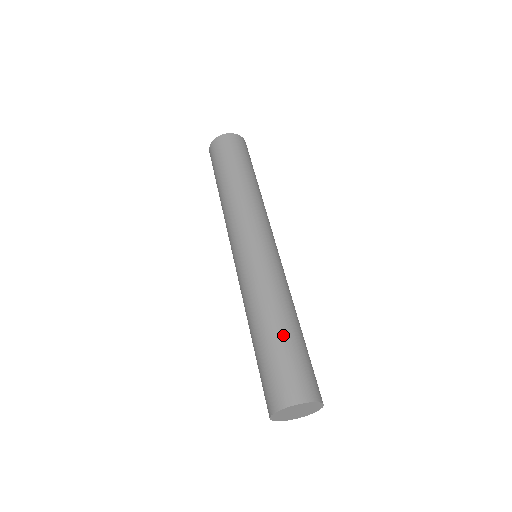
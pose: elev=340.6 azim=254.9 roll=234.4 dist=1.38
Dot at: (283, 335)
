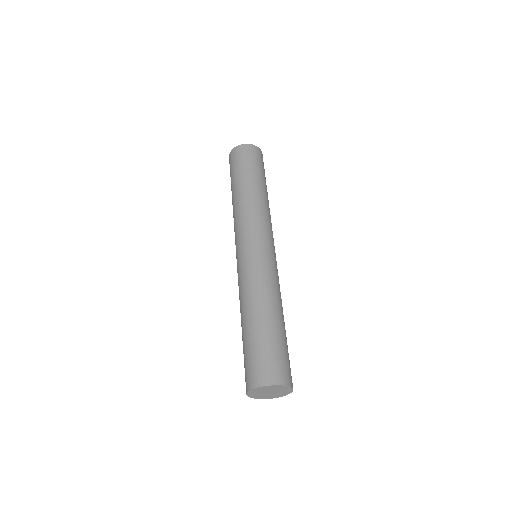
Dot at: (274, 327)
